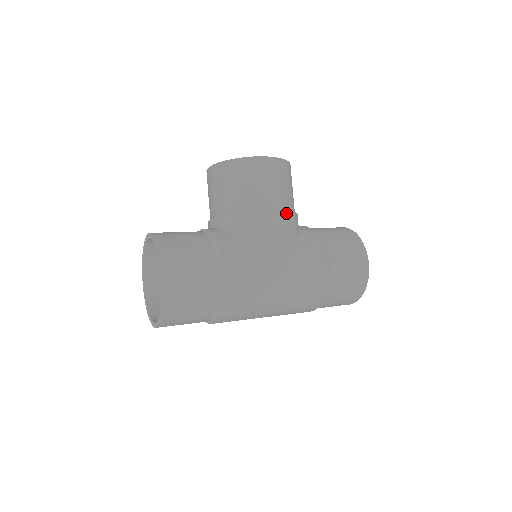
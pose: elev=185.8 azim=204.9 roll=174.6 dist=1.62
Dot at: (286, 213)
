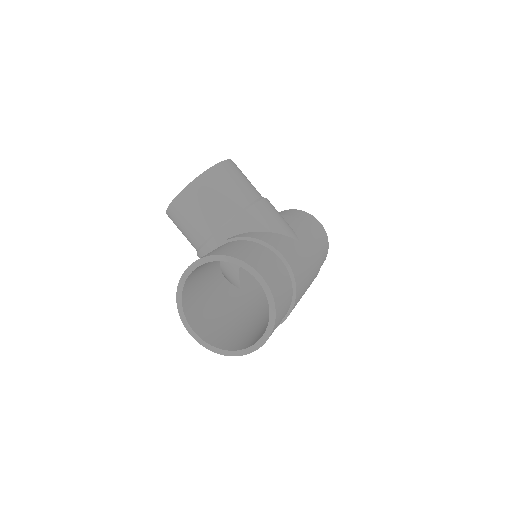
Dot at: (268, 200)
